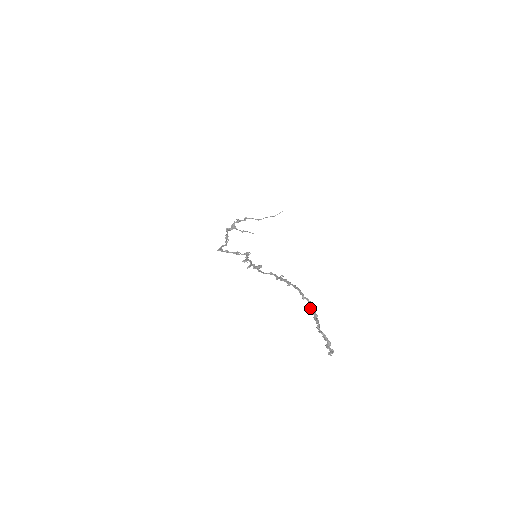
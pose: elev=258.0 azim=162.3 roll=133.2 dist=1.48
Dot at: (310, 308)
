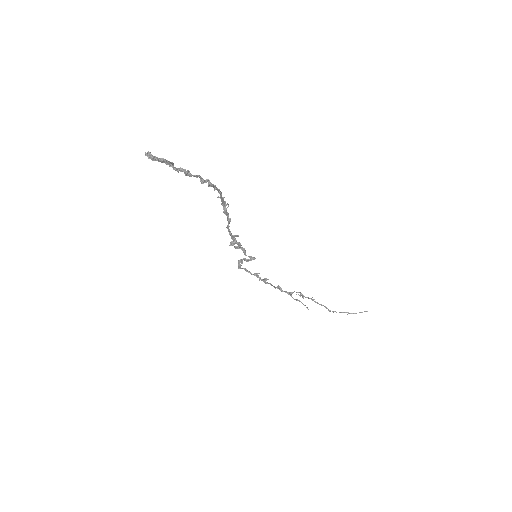
Dot at: (202, 181)
